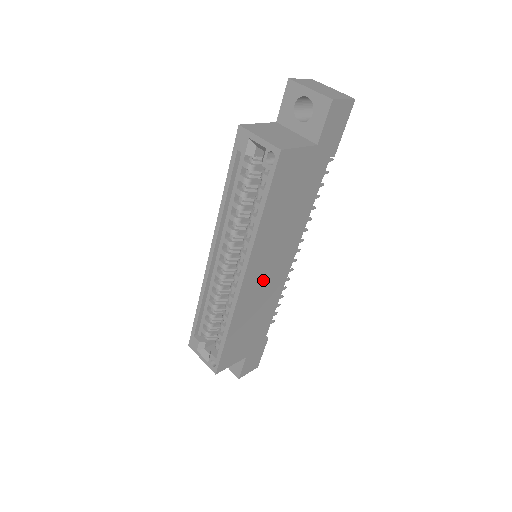
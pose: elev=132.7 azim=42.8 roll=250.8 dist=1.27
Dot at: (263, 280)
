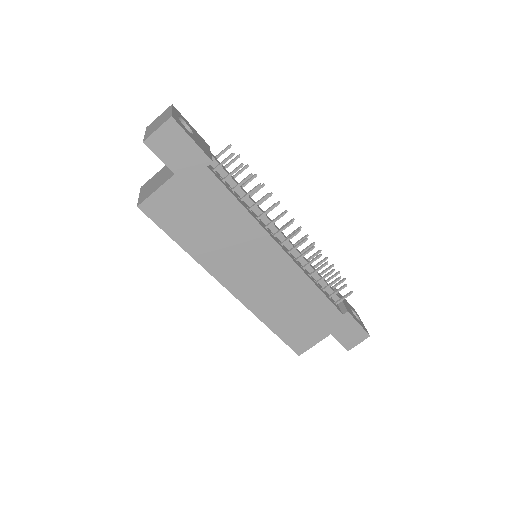
Dot at: (258, 279)
